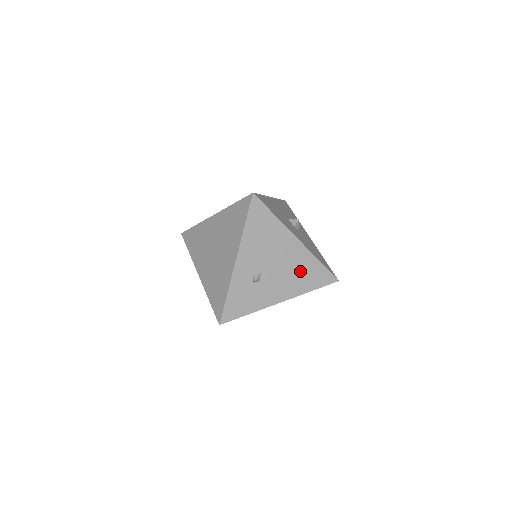
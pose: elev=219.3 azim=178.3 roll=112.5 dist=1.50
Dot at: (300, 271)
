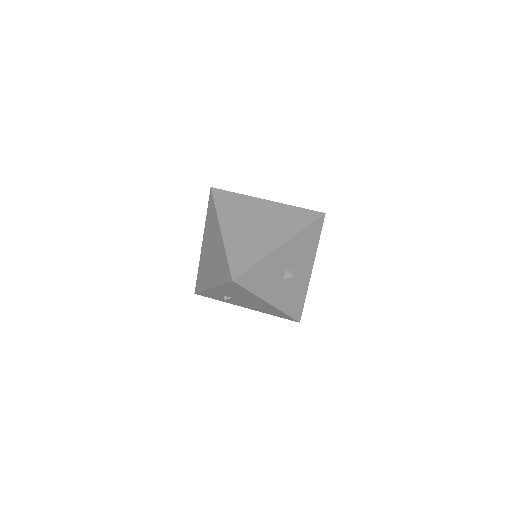
Dot at: (266, 309)
